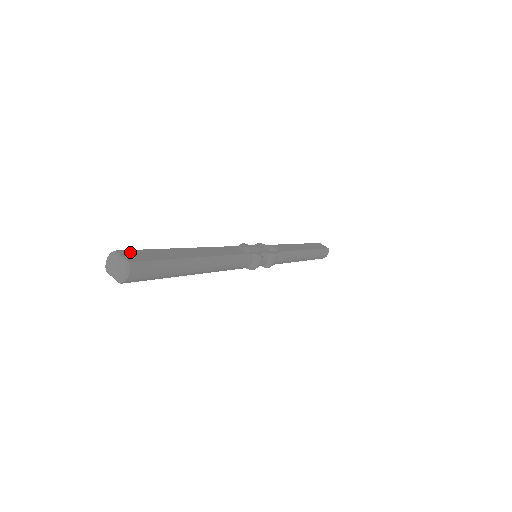
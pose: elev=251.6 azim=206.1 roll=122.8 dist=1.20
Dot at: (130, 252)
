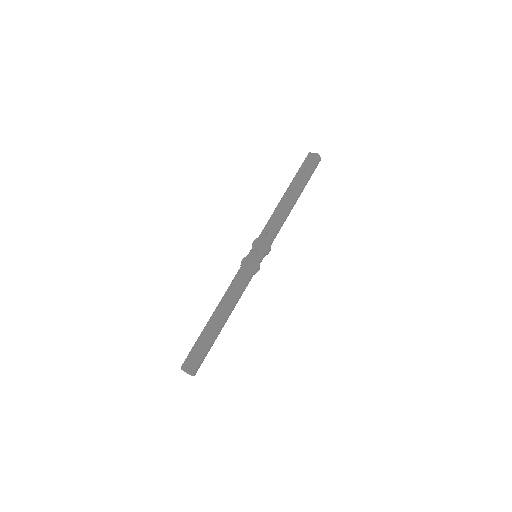
Dot at: (186, 361)
